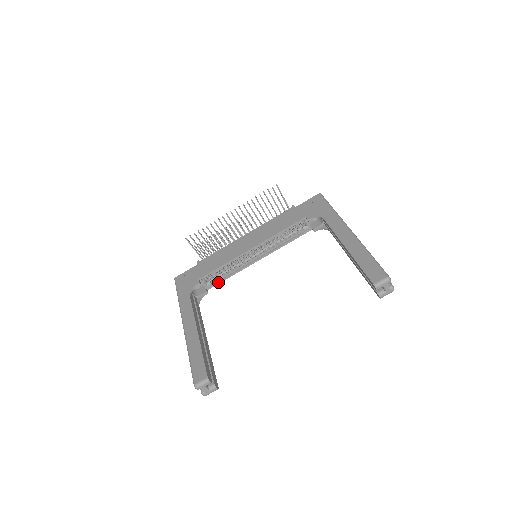
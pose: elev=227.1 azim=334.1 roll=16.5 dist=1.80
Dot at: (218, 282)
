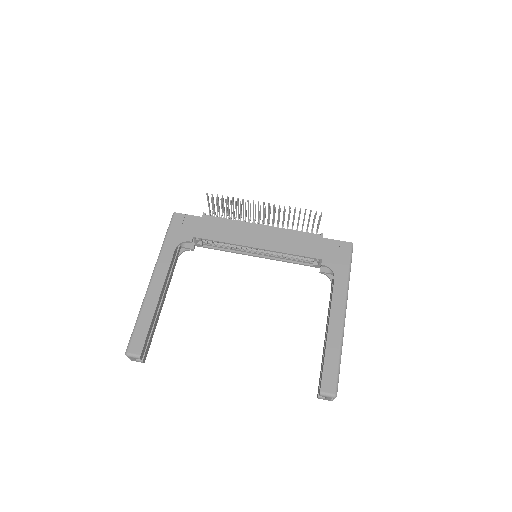
Dot at: (209, 247)
